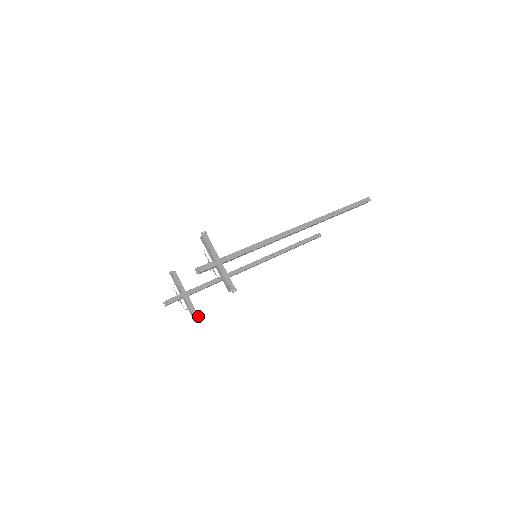
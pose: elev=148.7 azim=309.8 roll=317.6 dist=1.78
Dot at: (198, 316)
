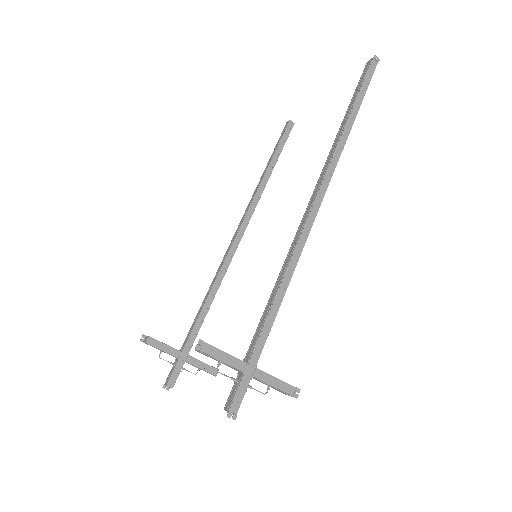
Dot at: occluded
